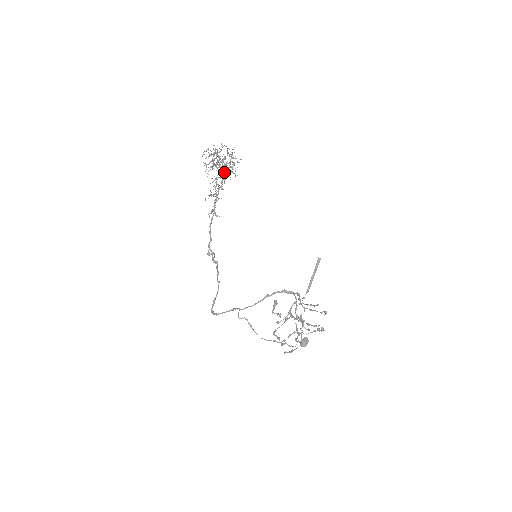
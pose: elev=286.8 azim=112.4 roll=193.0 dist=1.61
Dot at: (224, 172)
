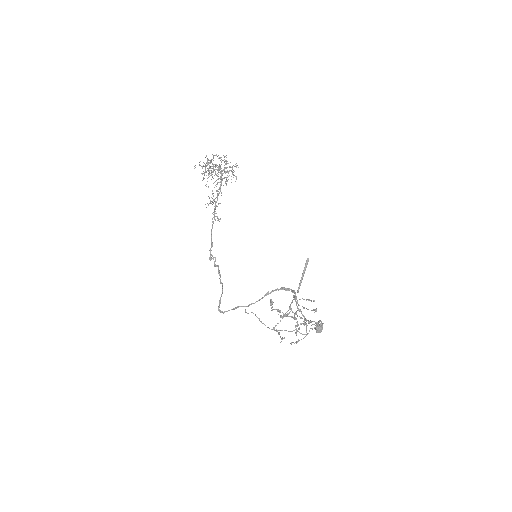
Dot at: (221, 178)
